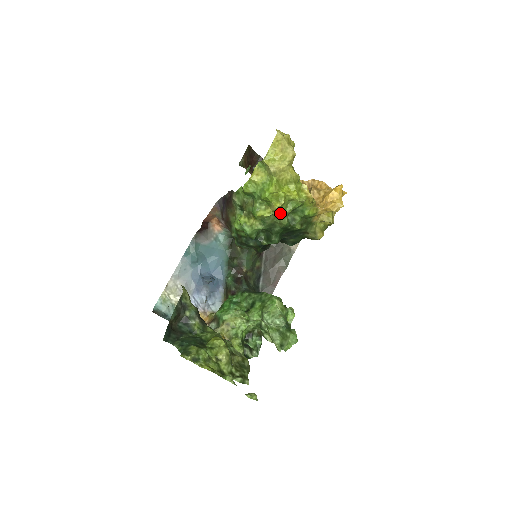
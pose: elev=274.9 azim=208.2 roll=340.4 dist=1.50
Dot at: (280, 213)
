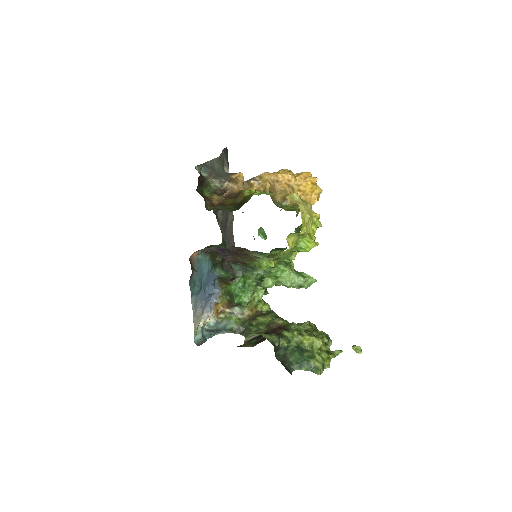
Dot at: occluded
